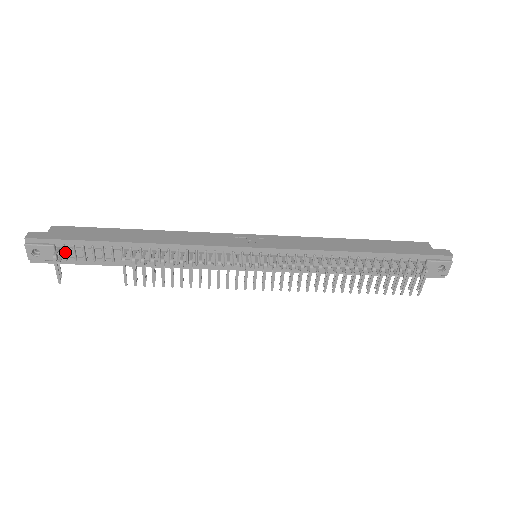
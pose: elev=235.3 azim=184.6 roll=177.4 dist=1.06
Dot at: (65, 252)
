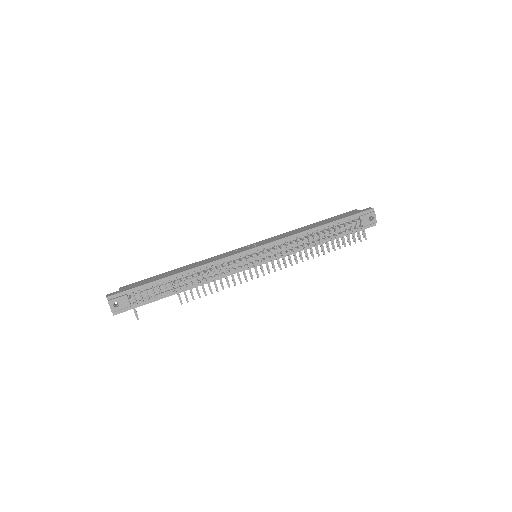
Dot at: (135, 298)
